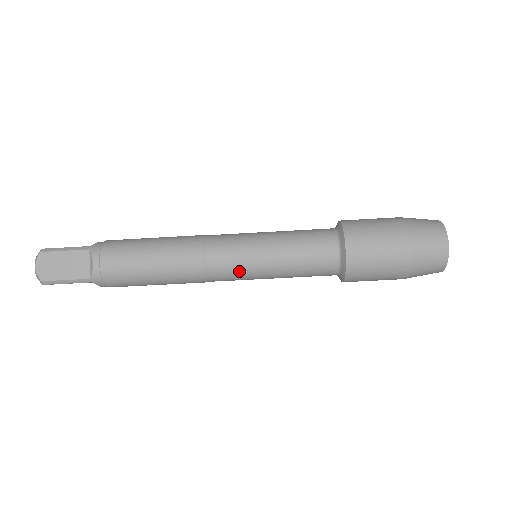
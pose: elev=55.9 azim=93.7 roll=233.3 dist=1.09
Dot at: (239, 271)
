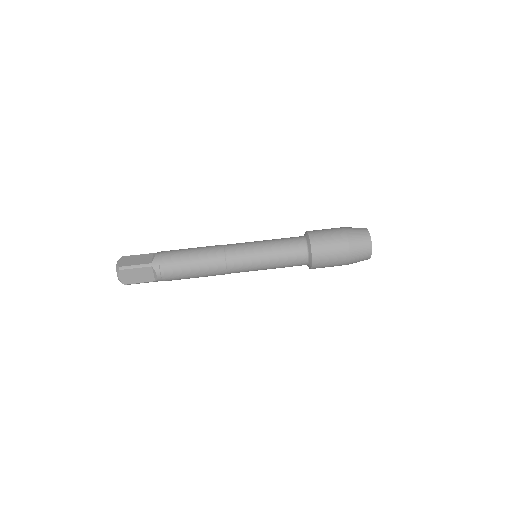
Dot at: (246, 253)
